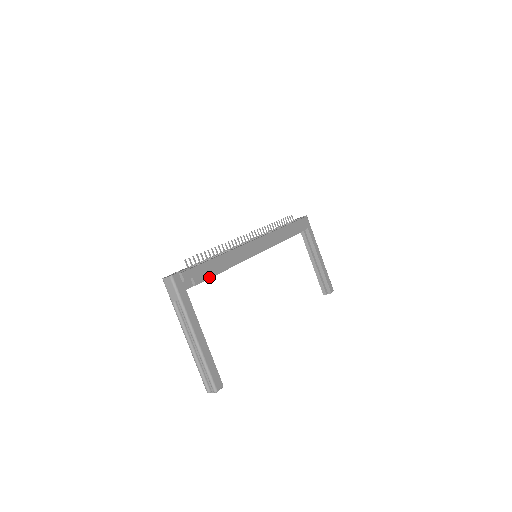
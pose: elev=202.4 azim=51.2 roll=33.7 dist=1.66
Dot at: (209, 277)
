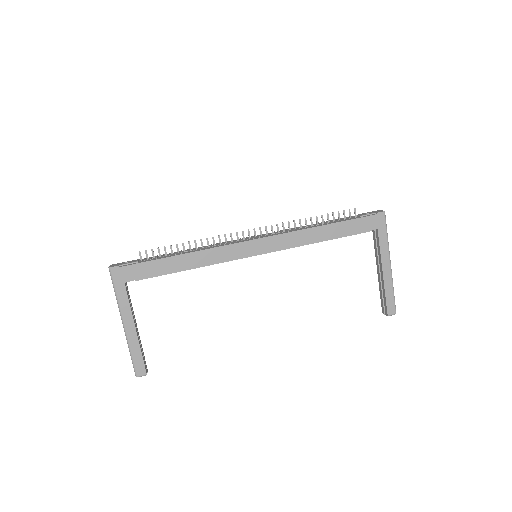
Dot at: (158, 275)
